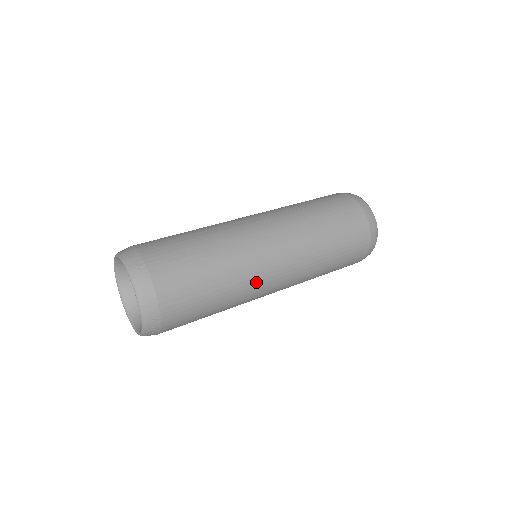
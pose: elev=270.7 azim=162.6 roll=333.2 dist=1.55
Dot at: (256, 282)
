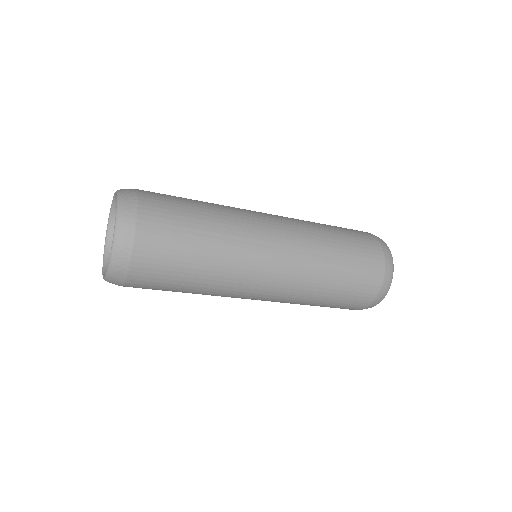
Dot at: (229, 296)
